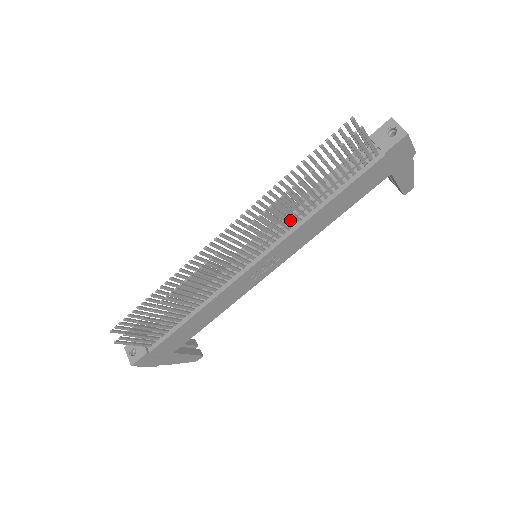
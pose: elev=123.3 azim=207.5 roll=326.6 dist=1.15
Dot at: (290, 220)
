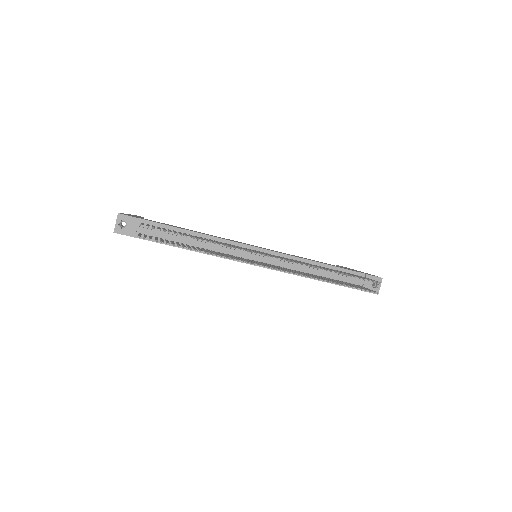
Dot at: occluded
